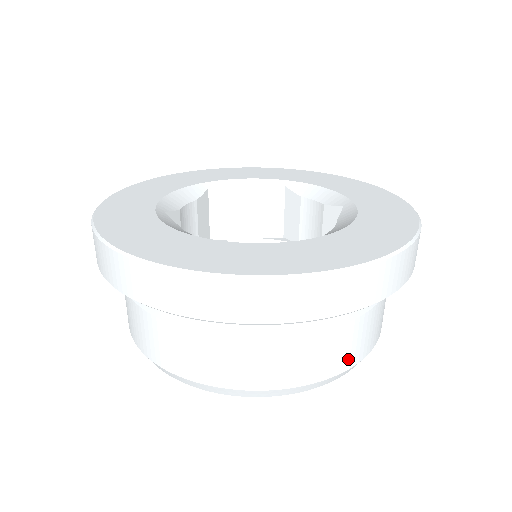
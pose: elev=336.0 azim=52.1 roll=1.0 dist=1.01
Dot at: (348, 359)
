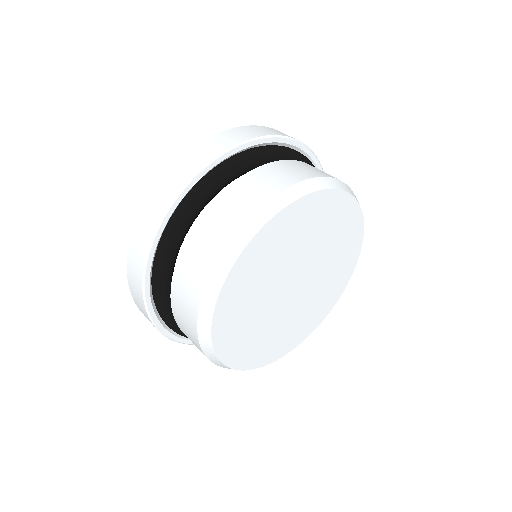
Dot at: occluded
